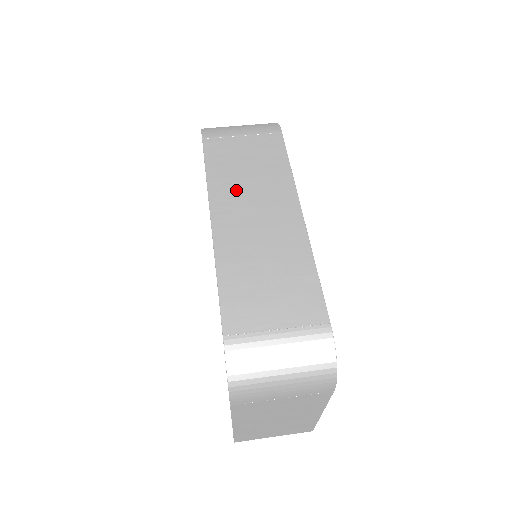
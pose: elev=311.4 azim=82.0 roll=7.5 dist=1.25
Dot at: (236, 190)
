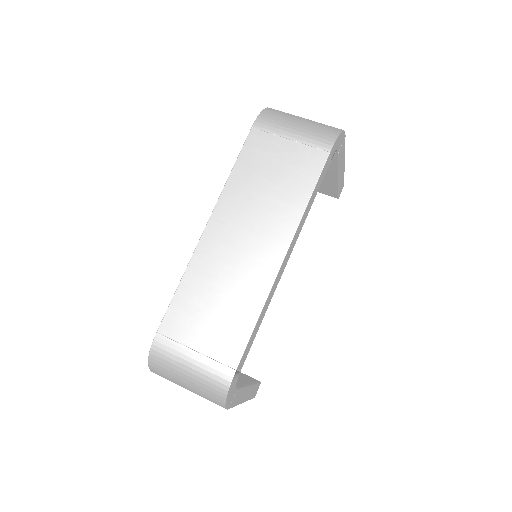
Dot at: (245, 202)
